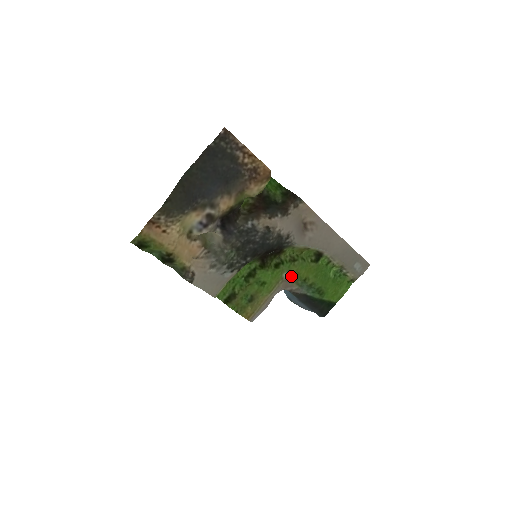
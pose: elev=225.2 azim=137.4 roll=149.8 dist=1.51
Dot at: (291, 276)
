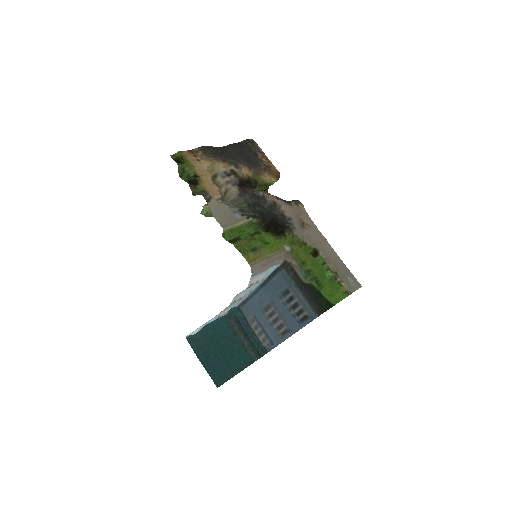
Dot at: (291, 252)
